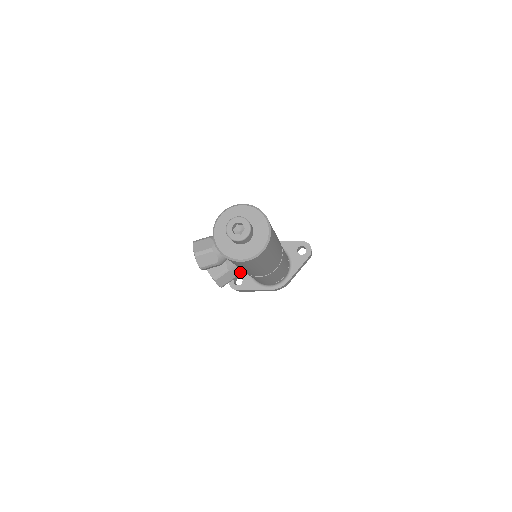
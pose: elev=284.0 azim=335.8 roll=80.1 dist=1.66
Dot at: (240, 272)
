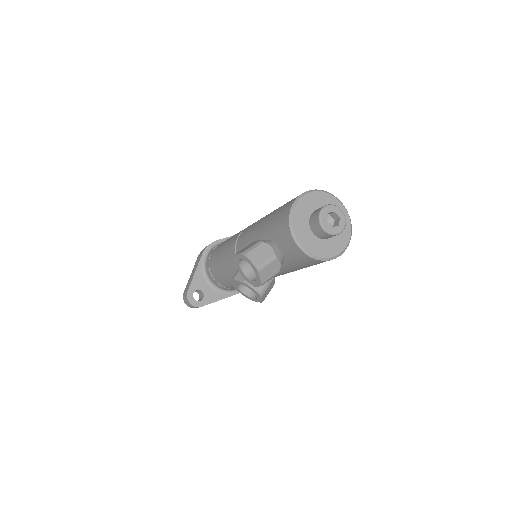
Dot at: (197, 284)
